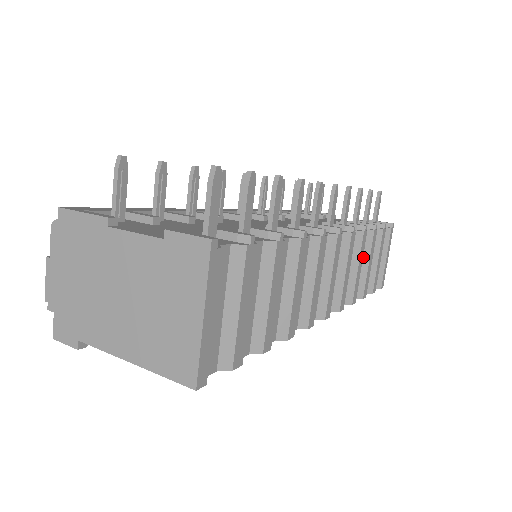
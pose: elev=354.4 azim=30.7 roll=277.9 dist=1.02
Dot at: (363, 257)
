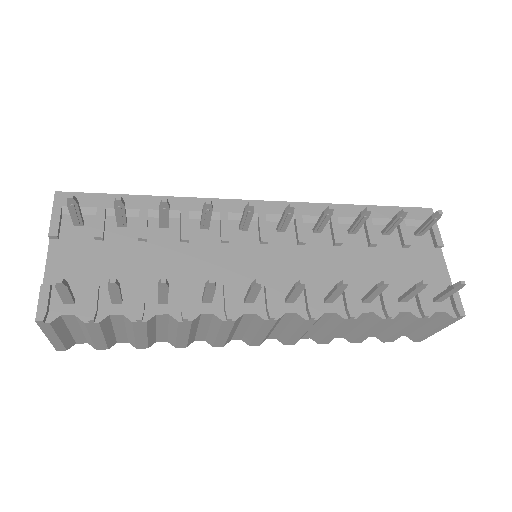
Dot at: (362, 324)
